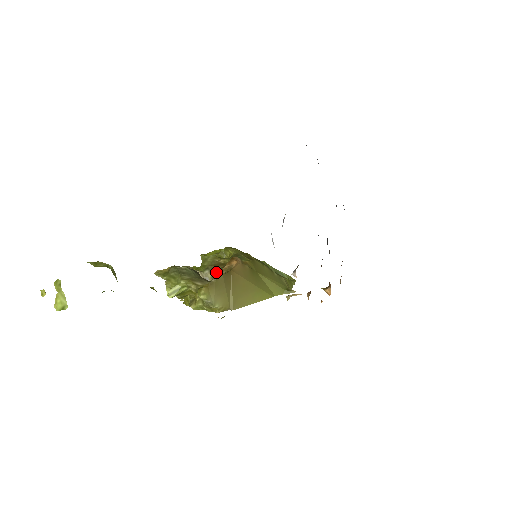
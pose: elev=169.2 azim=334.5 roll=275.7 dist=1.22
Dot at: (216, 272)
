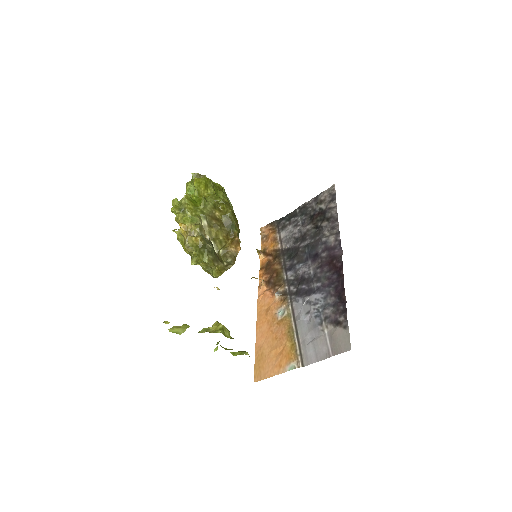
Dot at: (212, 227)
